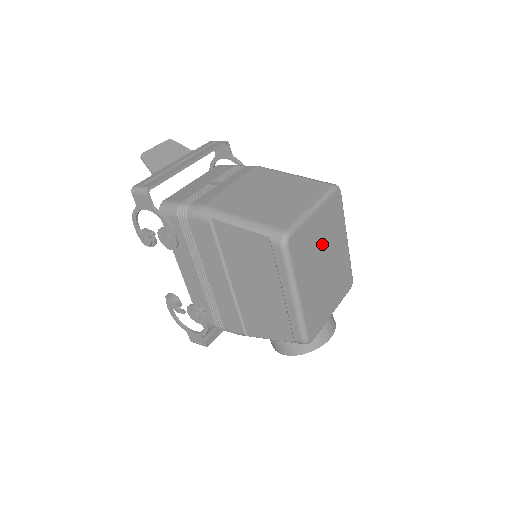
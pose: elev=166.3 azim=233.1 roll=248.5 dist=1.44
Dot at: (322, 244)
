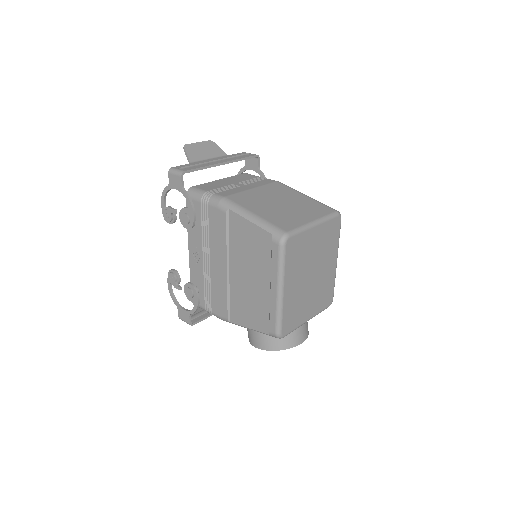
Dot at: (314, 256)
